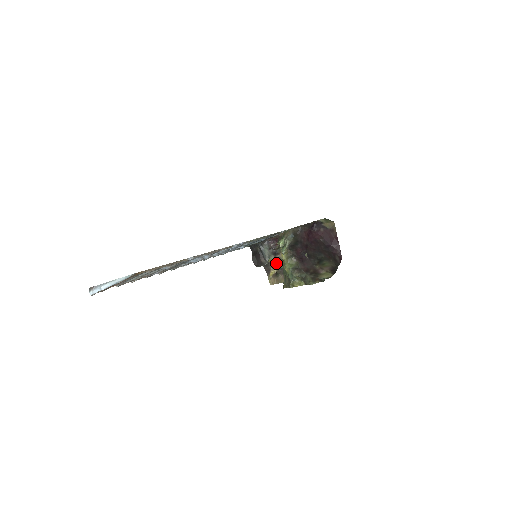
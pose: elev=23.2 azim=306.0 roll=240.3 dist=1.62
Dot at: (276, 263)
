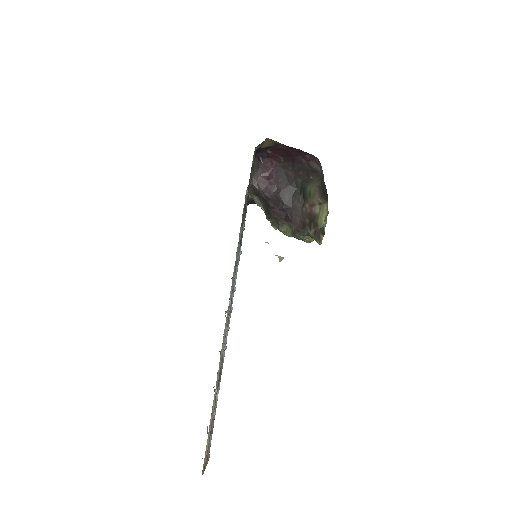
Dot at: occluded
